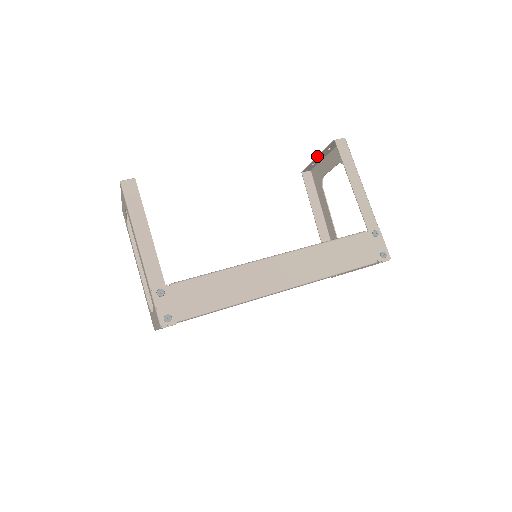
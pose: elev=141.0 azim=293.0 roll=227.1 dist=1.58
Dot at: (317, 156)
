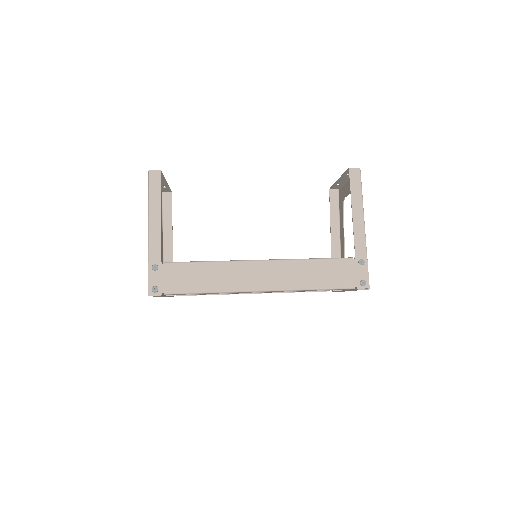
Dot at: occluded
